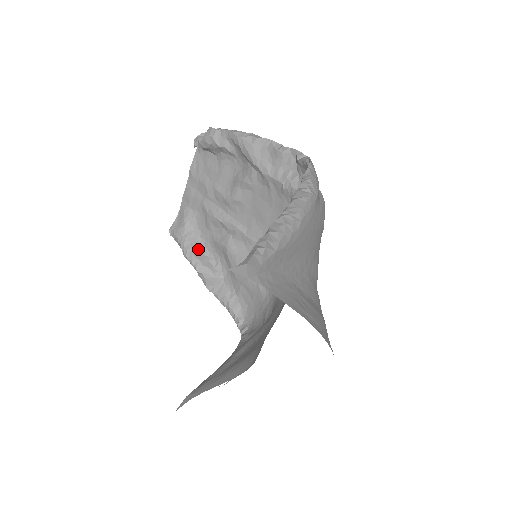
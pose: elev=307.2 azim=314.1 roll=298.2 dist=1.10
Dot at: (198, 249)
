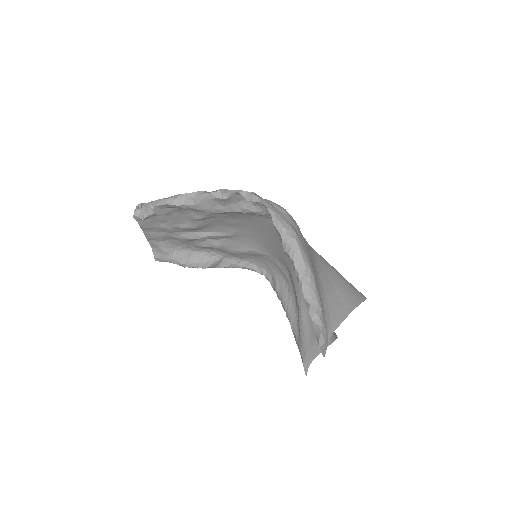
Dot at: (190, 256)
